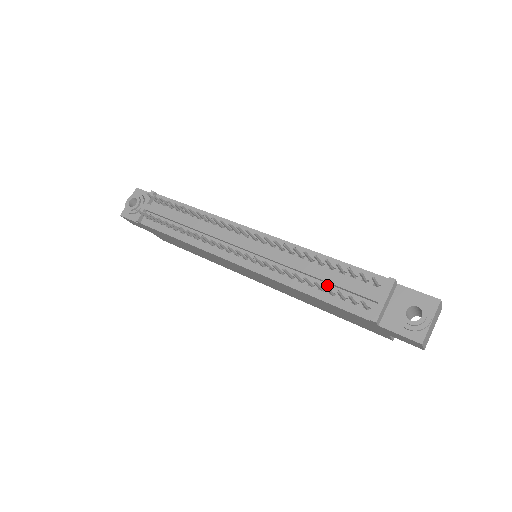
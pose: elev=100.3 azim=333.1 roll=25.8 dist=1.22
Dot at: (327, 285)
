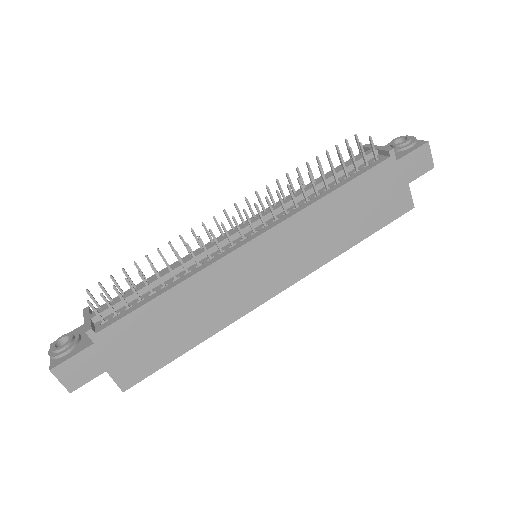
Dot at: (336, 180)
